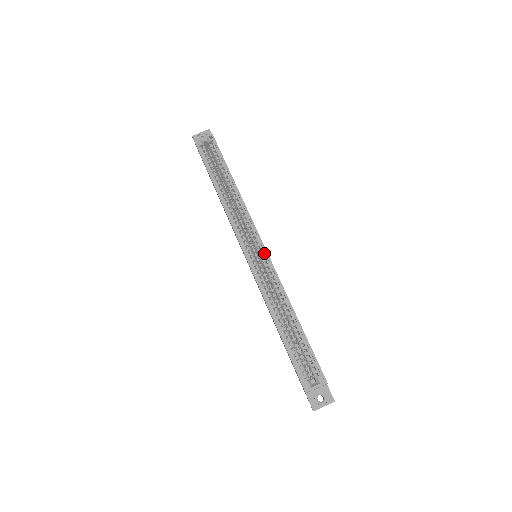
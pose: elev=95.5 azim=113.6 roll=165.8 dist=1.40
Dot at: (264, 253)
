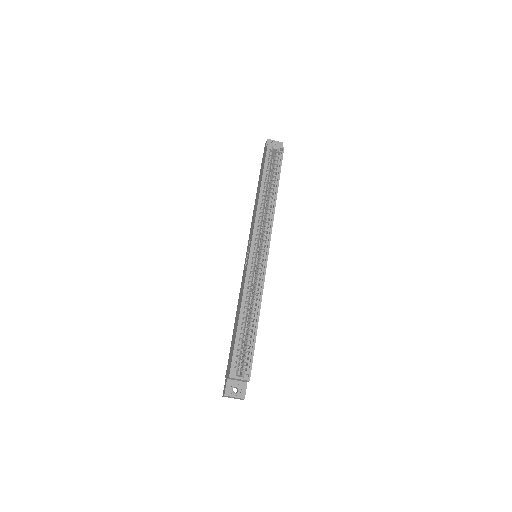
Dot at: (265, 257)
